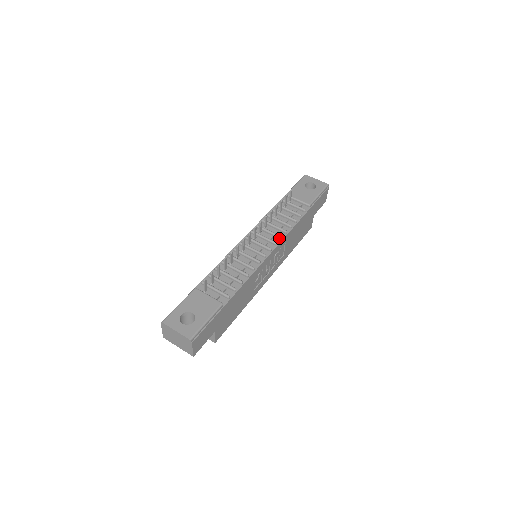
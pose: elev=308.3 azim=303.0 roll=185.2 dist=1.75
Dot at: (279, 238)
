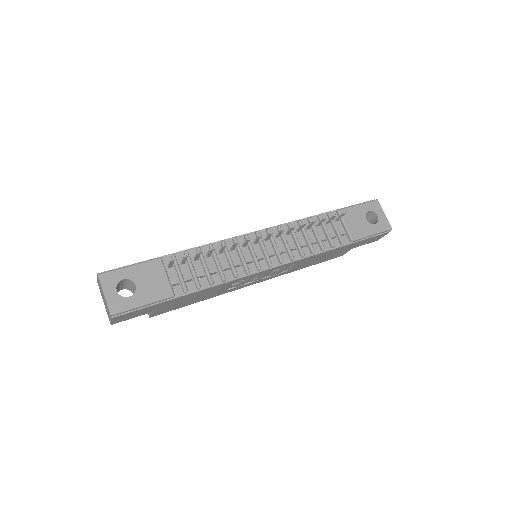
Dot at: (290, 258)
